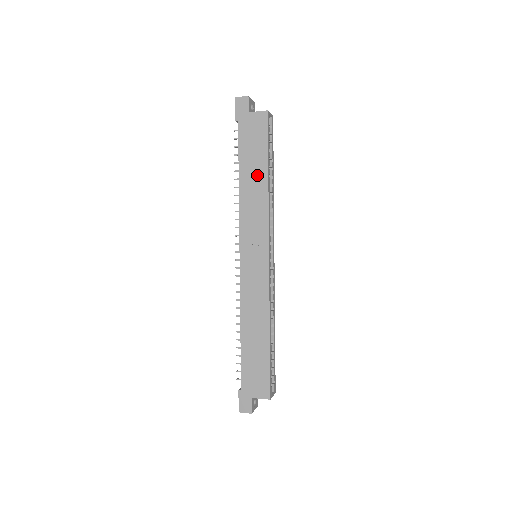
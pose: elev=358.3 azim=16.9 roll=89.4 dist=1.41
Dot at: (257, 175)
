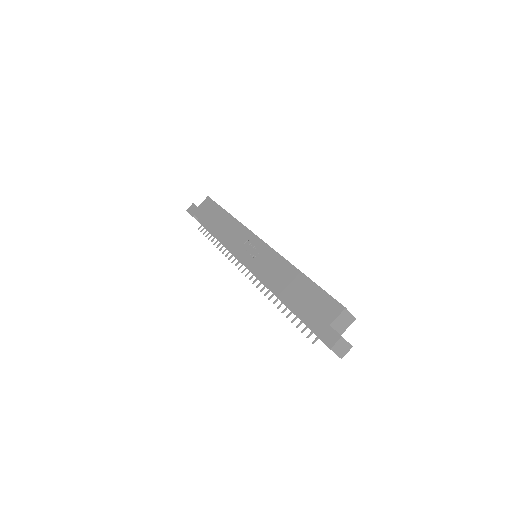
Dot at: (222, 220)
